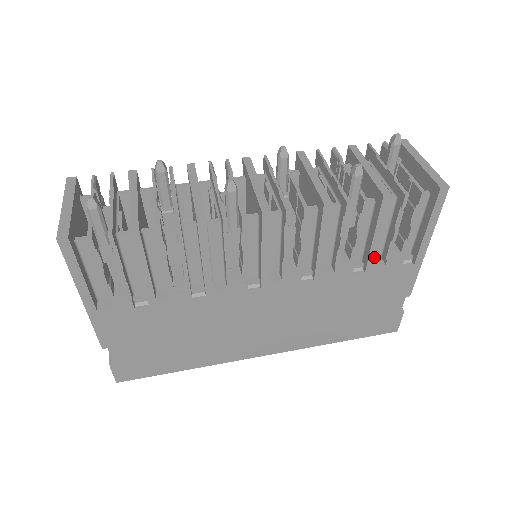
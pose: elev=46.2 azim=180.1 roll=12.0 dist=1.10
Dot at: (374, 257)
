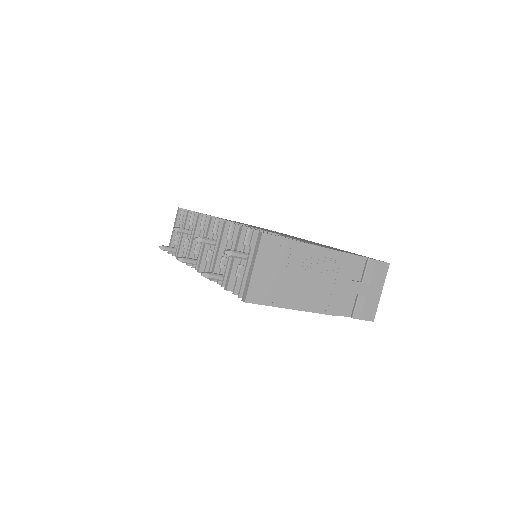
Dot at: occluded
